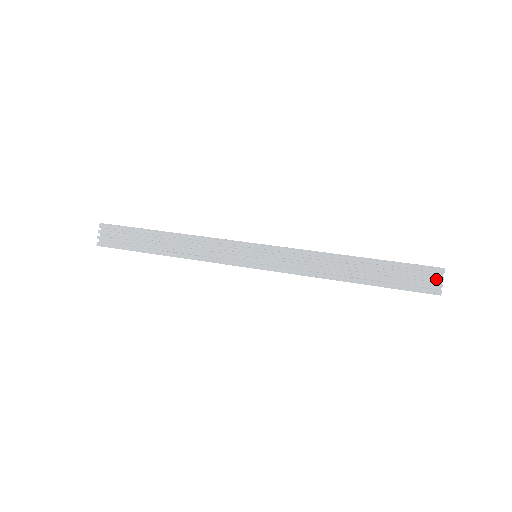
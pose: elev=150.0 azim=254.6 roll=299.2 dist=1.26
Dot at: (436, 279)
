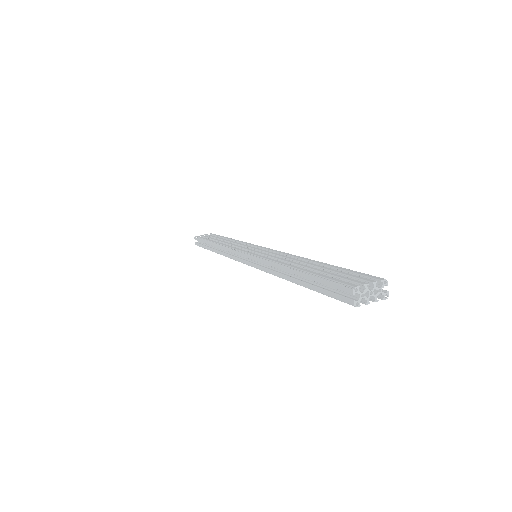
Dot at: occluded
